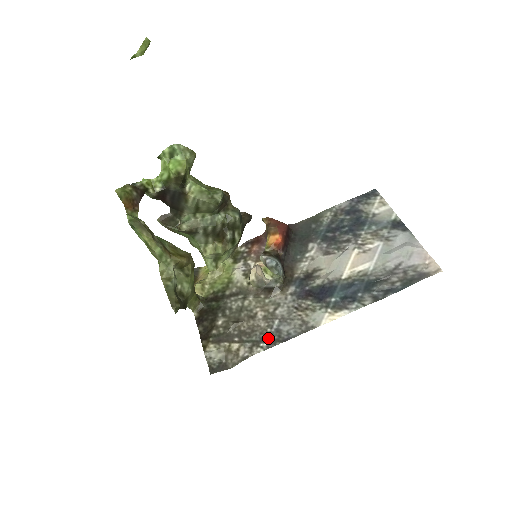
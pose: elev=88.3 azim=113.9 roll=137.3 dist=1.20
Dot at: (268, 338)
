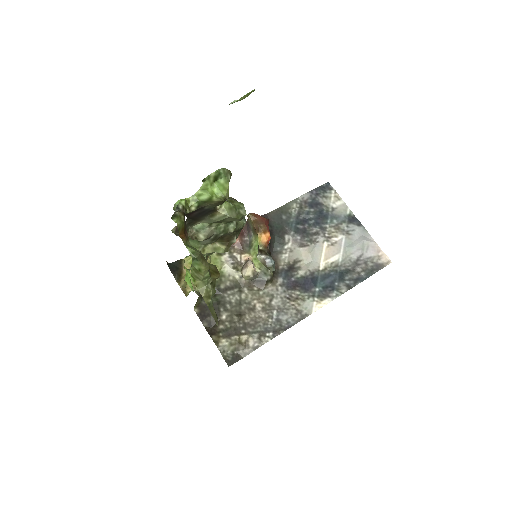
Dot at: (272, 328)
